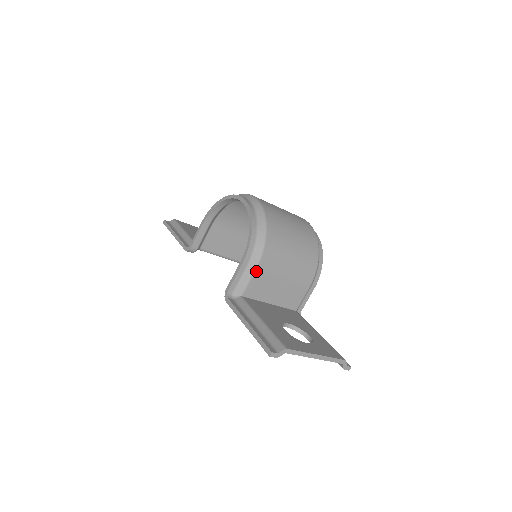
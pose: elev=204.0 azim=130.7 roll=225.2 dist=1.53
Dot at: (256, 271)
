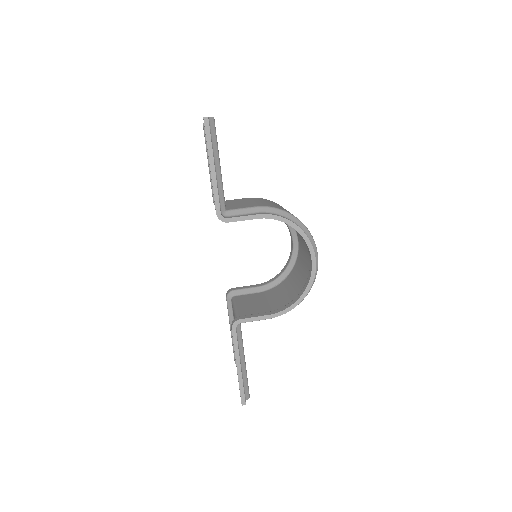
Dot at: occluded
